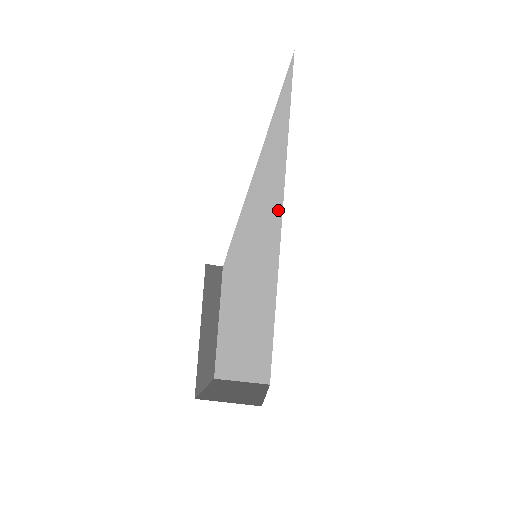
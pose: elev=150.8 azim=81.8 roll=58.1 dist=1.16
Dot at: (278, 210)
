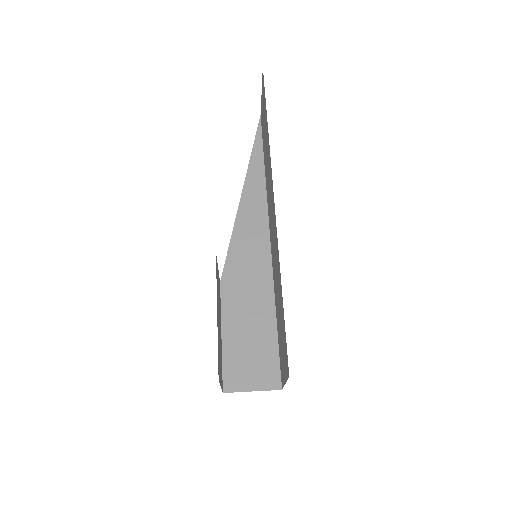
Dot at: (265, 229)
